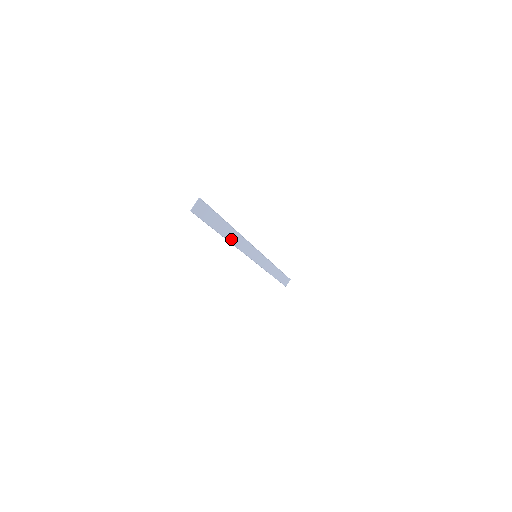
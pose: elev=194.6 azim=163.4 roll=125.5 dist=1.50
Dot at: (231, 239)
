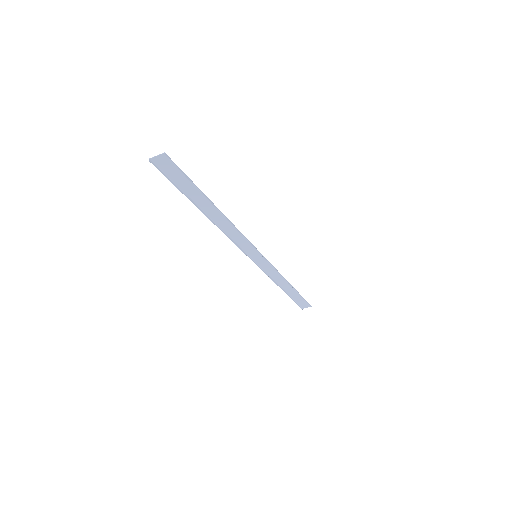
Dot at: (216, 219)
